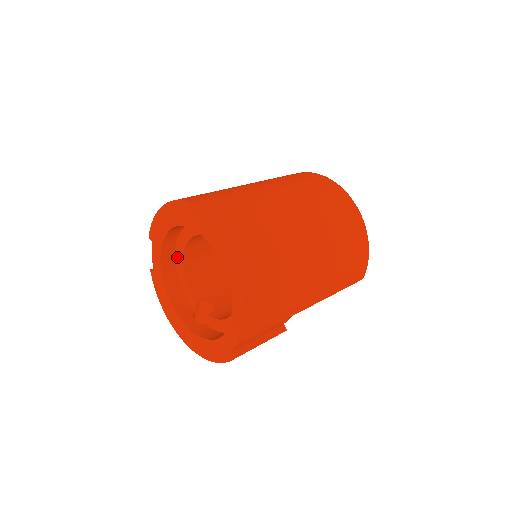
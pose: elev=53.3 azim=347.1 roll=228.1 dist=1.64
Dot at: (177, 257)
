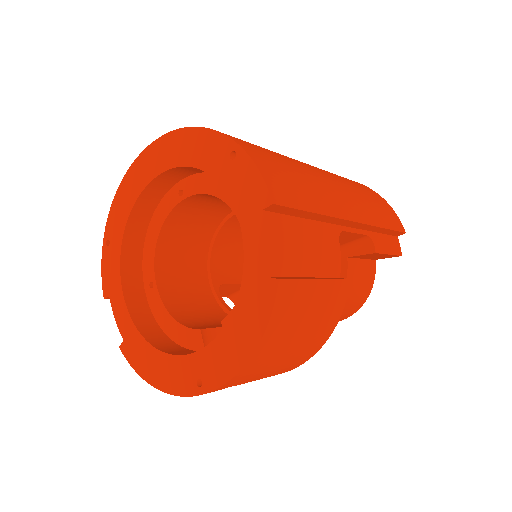
Dot at: (151, 302)
